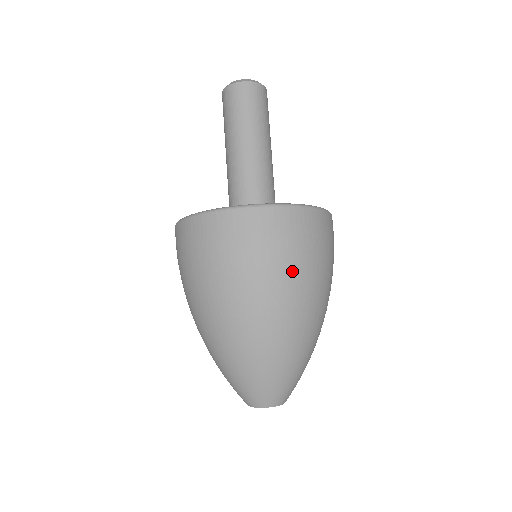
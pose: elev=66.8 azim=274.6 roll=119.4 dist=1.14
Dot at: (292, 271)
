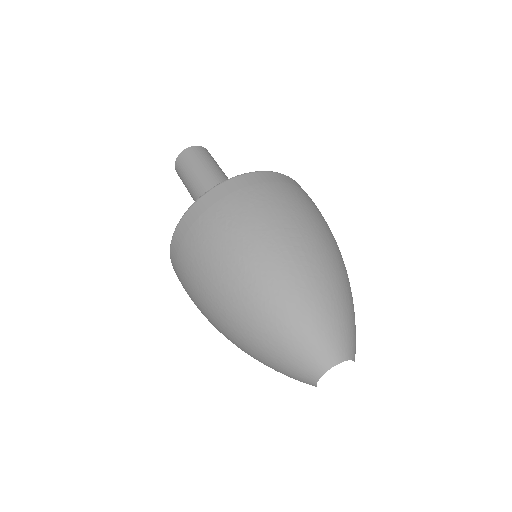
Dot at: (245, 226)
